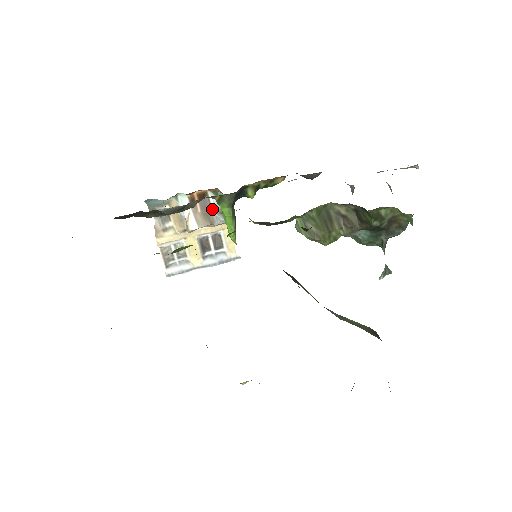
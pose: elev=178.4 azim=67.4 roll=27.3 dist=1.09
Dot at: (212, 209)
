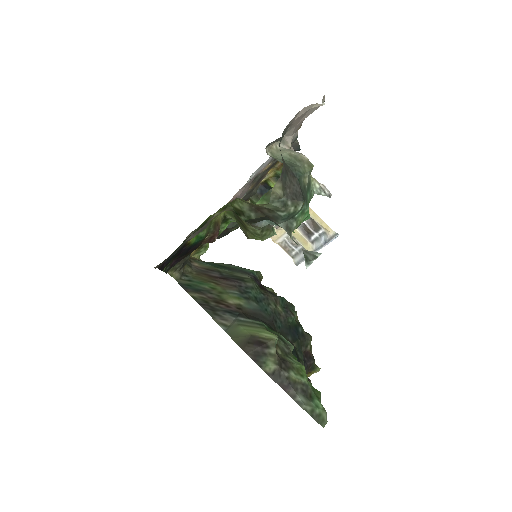
Dot at: occluded
